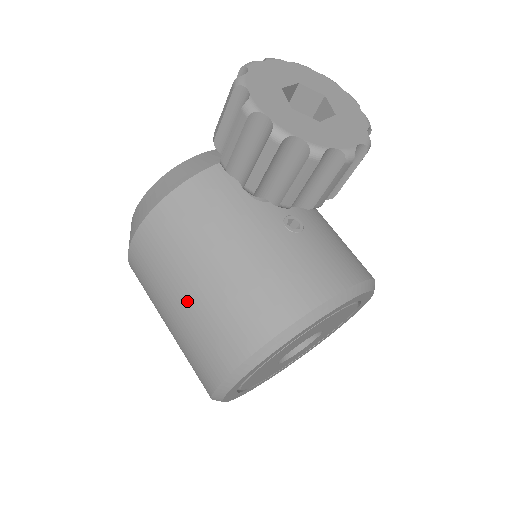
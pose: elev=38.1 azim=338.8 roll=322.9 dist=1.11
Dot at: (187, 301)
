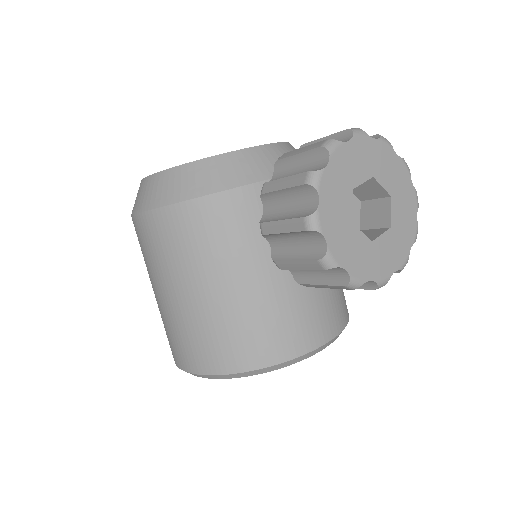
Dot at: (181, 302)
